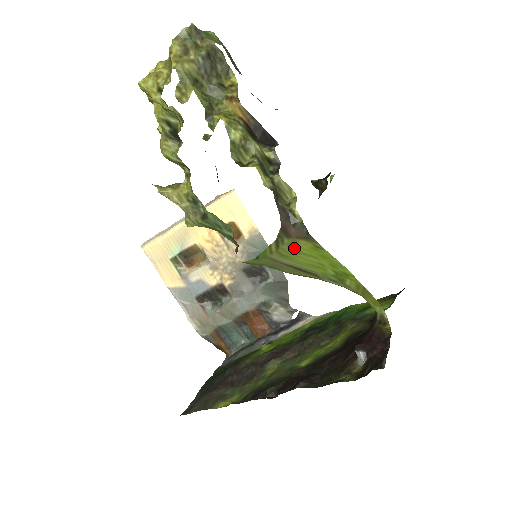
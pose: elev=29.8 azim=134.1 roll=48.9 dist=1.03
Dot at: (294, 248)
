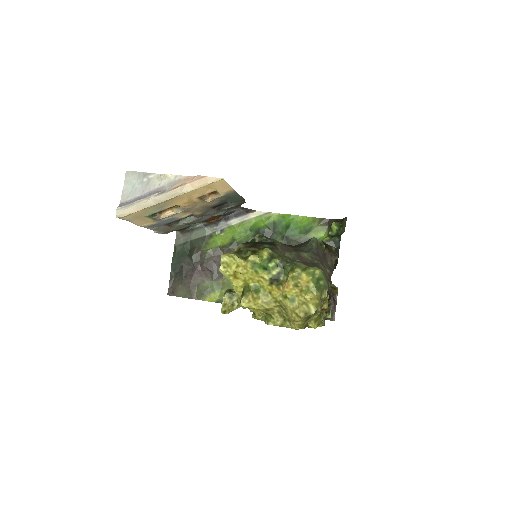
Dot at: occluded
